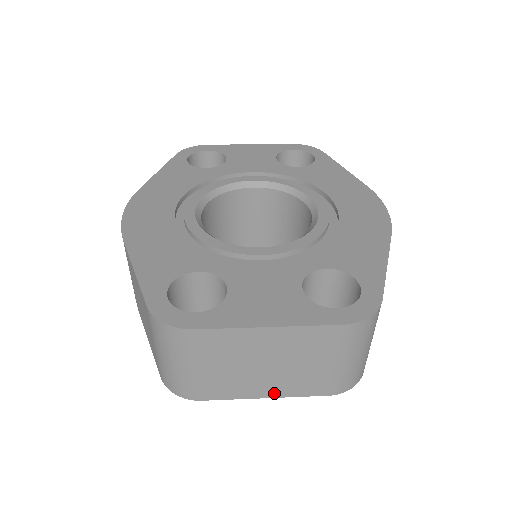
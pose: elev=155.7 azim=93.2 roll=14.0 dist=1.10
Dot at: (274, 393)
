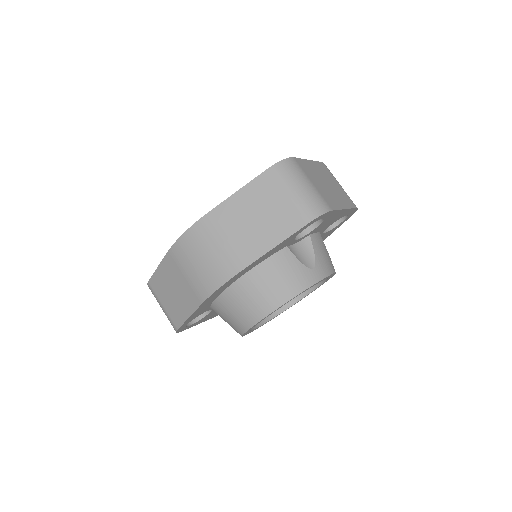
Dot at: (344, 205)
